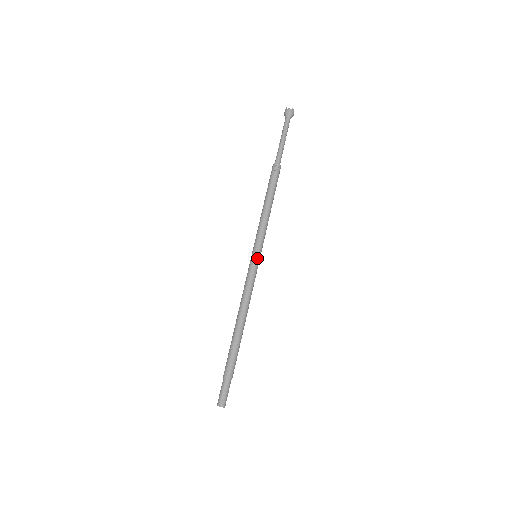
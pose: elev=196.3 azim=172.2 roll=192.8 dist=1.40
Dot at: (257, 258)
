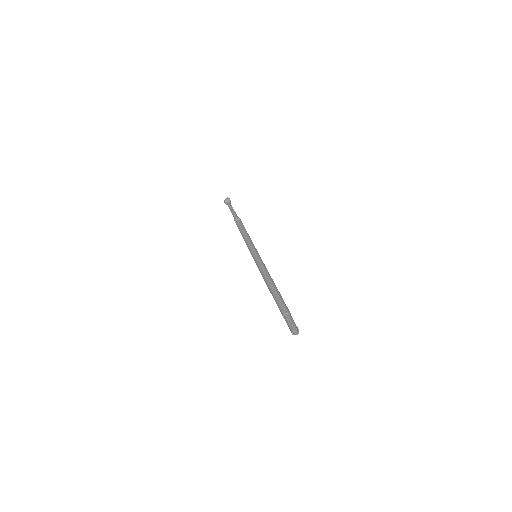
Dot at: (256, 254)
